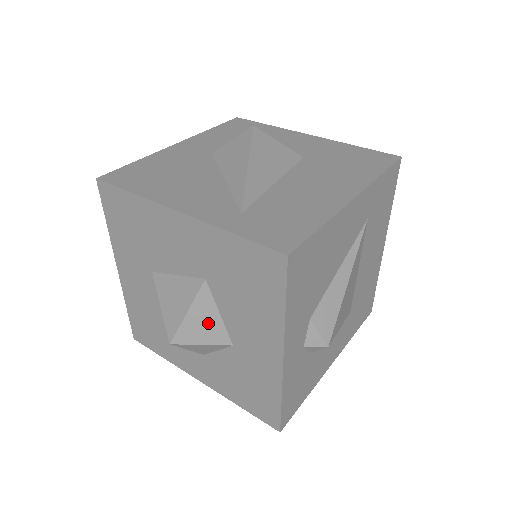
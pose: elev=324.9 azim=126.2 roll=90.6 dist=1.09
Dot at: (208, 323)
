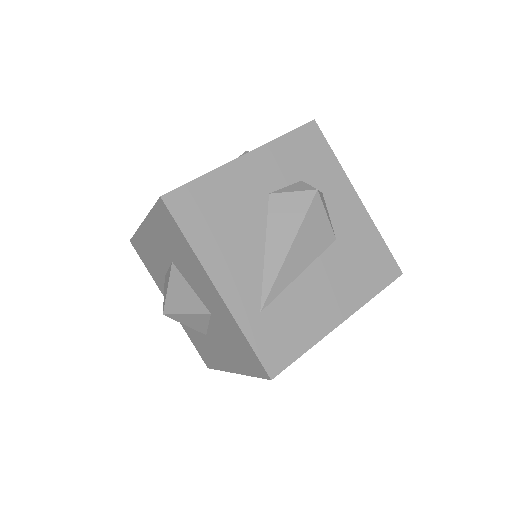
Dot at: (197, 323)
